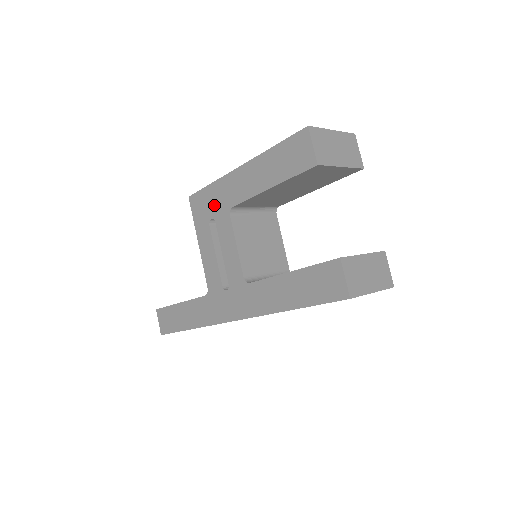
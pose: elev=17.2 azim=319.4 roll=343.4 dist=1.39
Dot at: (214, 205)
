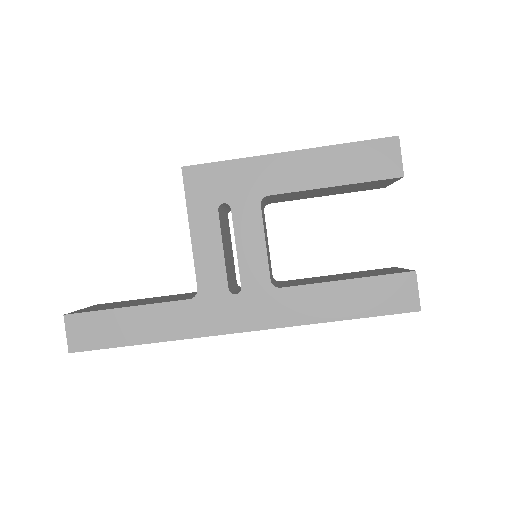
Dot at: (233, 187)
